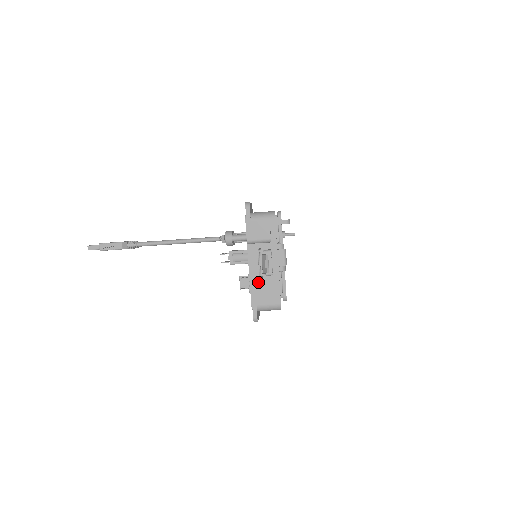
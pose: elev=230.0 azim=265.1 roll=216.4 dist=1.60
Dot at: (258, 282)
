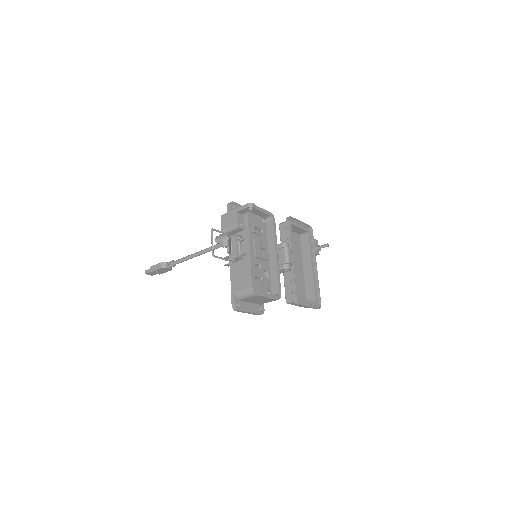
Dot at: (235, 269)
